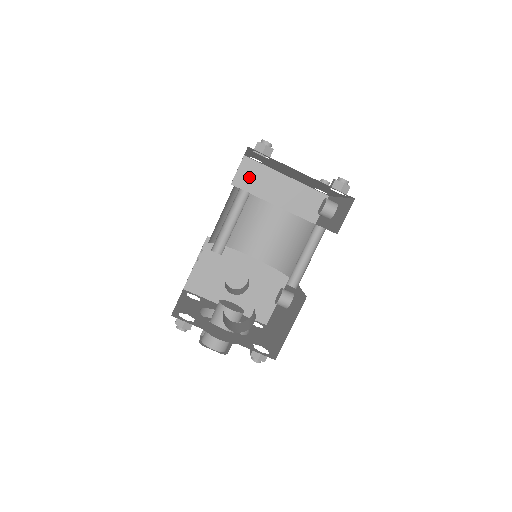
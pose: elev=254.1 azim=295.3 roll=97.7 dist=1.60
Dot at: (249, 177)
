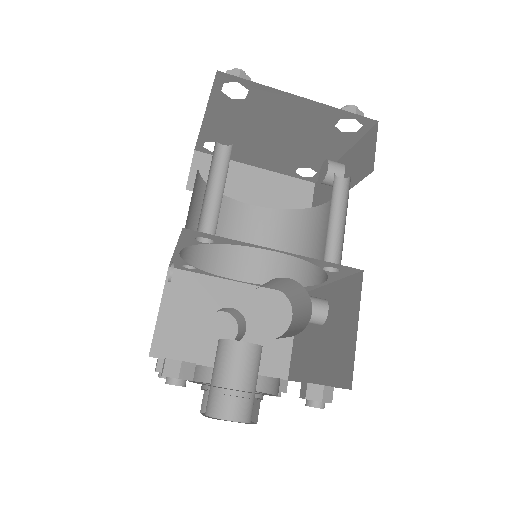
Dot at: occluded
